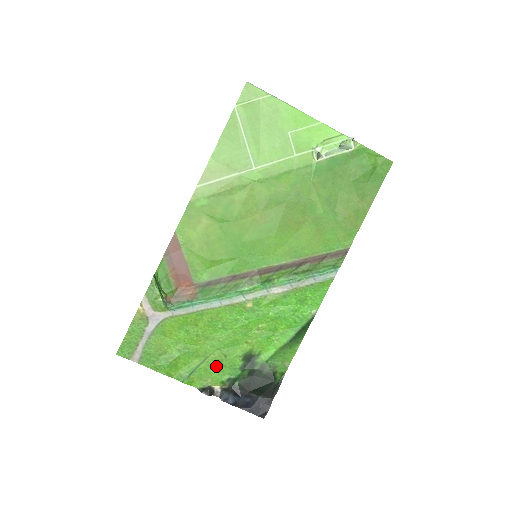
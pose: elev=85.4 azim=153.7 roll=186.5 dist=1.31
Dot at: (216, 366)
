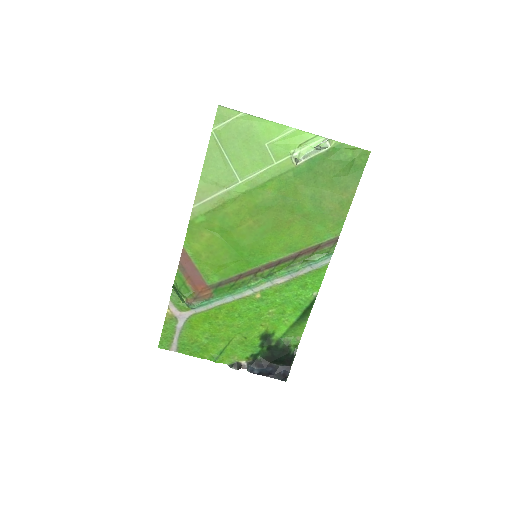
Dot at: (239, 346)
